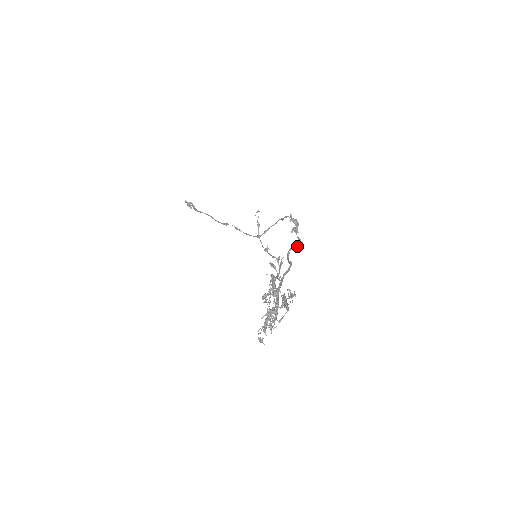
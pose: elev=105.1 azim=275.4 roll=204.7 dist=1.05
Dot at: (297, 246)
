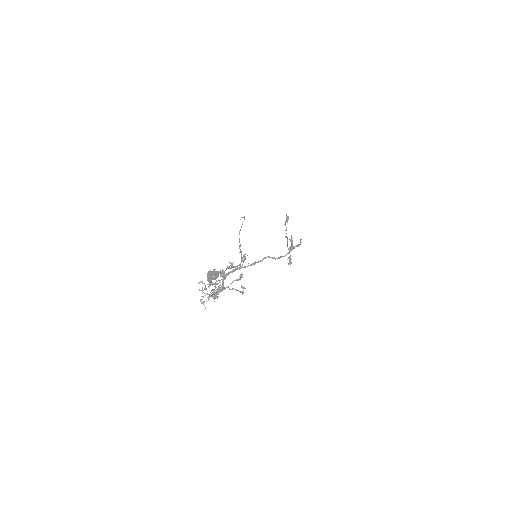
Dot at: (289, 261)
